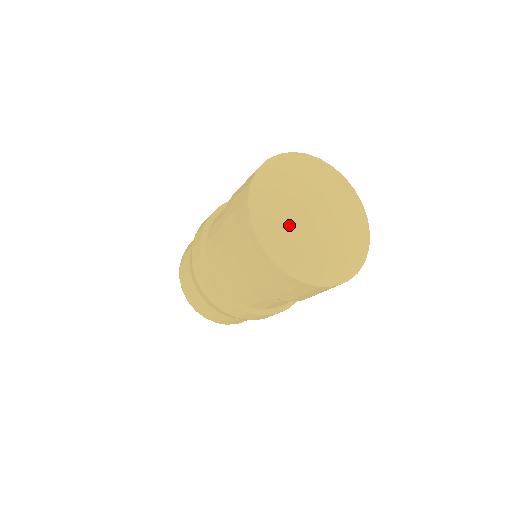
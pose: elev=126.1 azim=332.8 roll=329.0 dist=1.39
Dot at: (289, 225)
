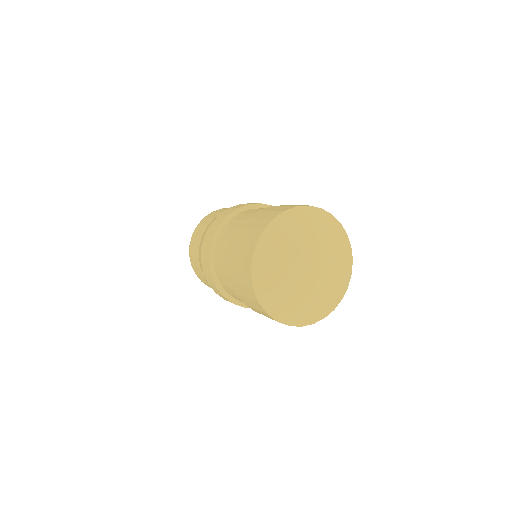
Dot at: (280, 277)
